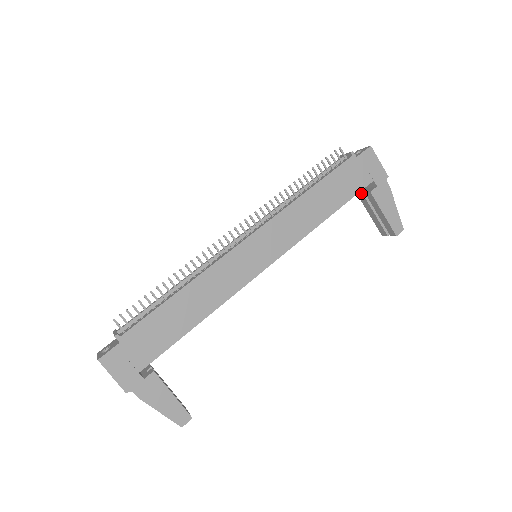
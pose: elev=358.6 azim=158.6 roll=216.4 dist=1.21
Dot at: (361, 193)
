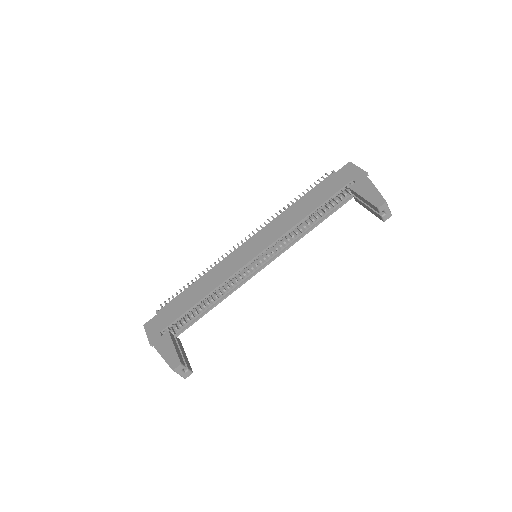
Dot at: (353, 196)
